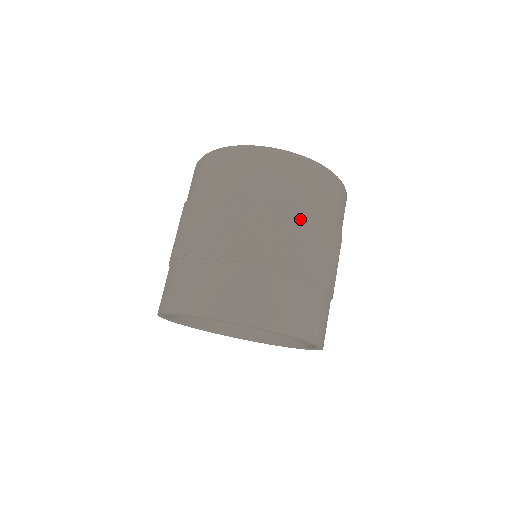
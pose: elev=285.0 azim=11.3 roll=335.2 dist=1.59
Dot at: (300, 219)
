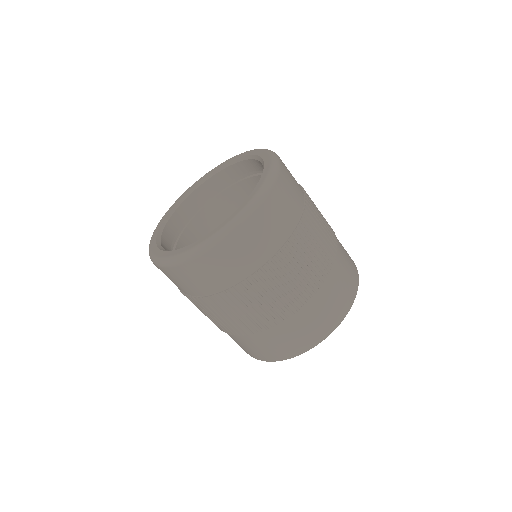
Dot at: (274, 272)
